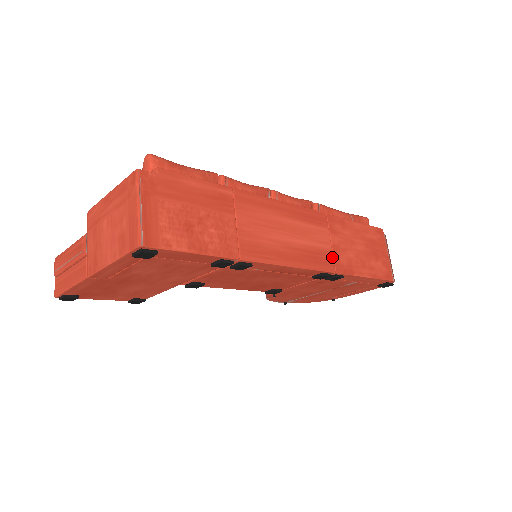
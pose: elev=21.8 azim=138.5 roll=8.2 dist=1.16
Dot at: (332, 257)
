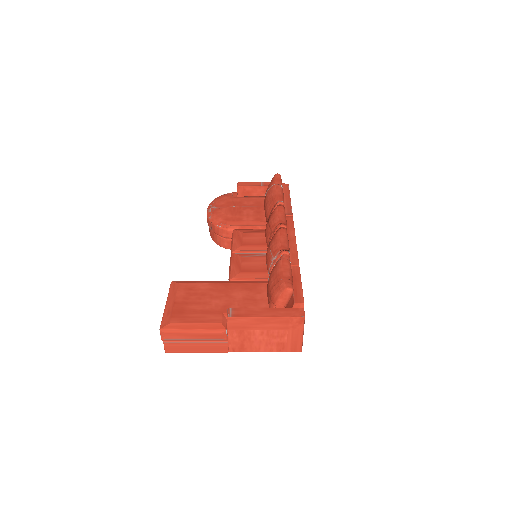
Dot at: occluded
